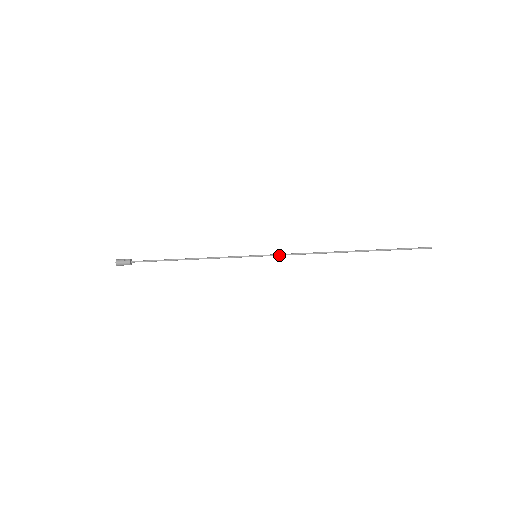
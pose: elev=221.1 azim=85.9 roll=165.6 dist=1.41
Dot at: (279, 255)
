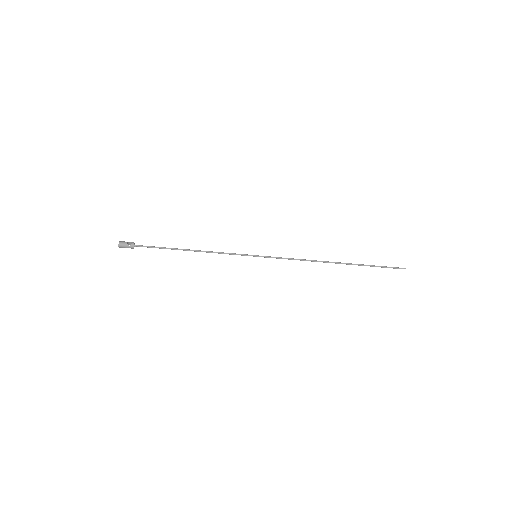
Dot at: (277, 258)
